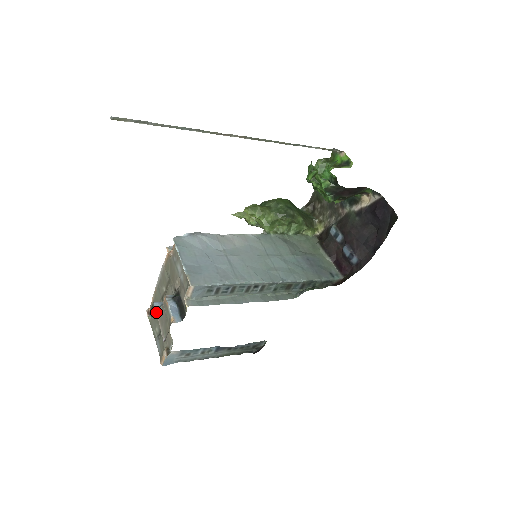
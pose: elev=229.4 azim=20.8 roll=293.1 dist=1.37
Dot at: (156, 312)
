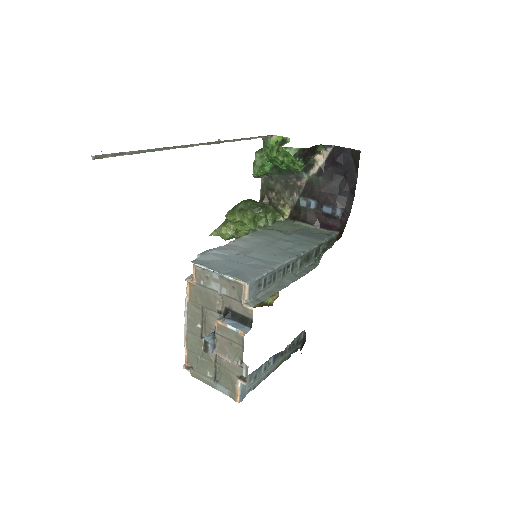
Dot at: (211, 346)
